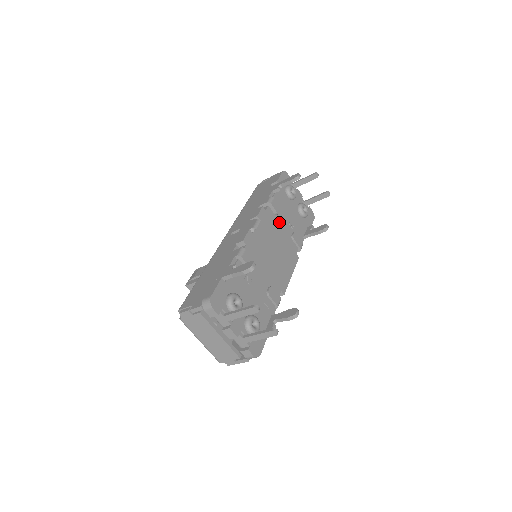
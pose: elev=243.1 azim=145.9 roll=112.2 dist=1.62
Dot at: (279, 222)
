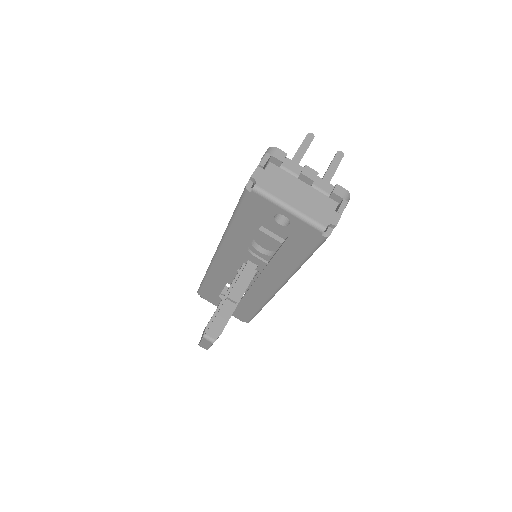
Dot at: occluded
